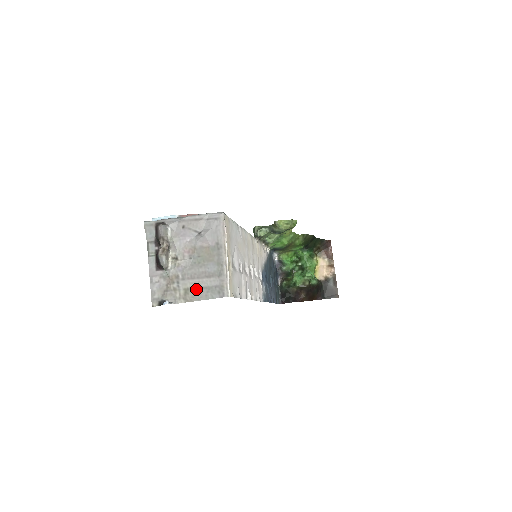
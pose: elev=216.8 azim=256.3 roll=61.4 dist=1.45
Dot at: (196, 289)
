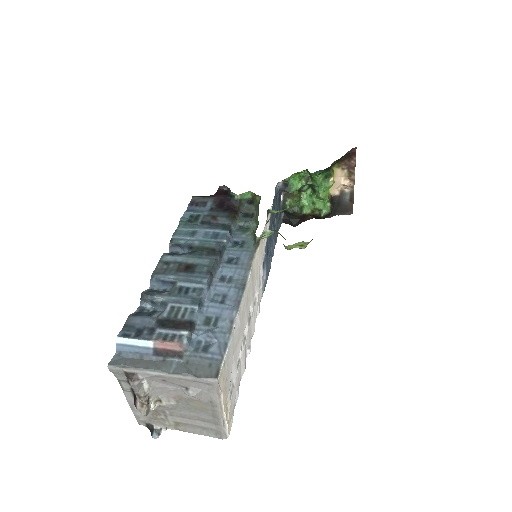
Dot at: (188, 425)
